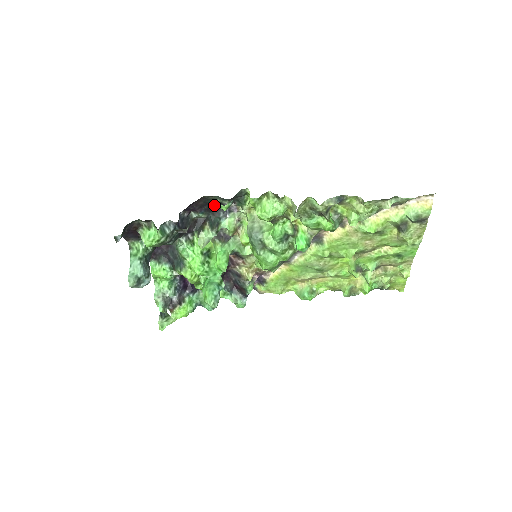
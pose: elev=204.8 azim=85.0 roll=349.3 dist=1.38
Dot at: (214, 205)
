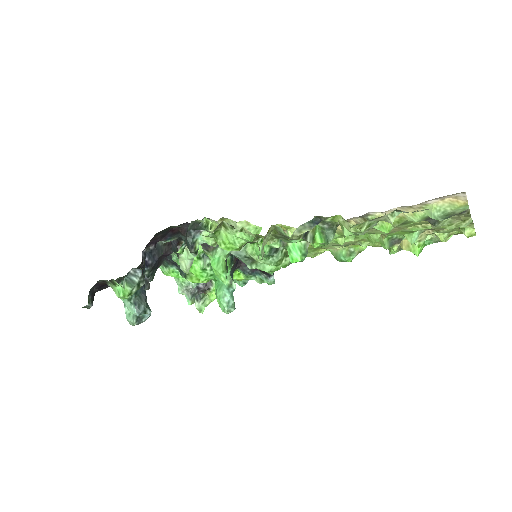
Dot at: (178, 227)
